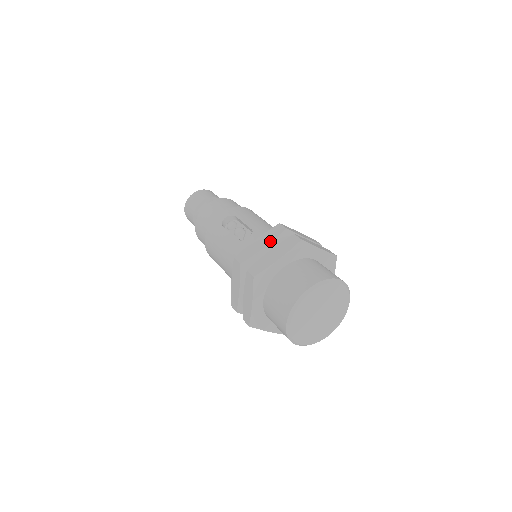
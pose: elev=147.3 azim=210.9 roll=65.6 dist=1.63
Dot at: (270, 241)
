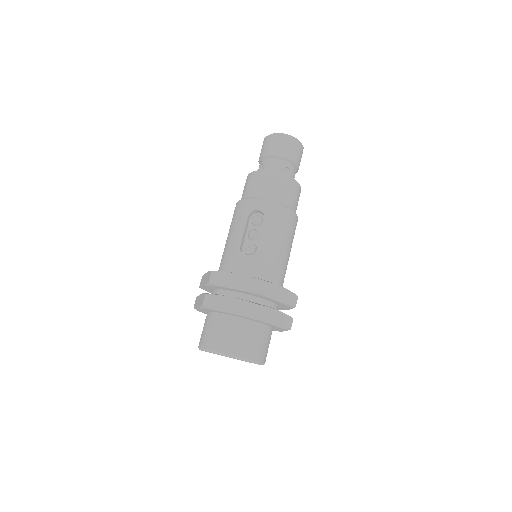
Dot at: (242, 289)
